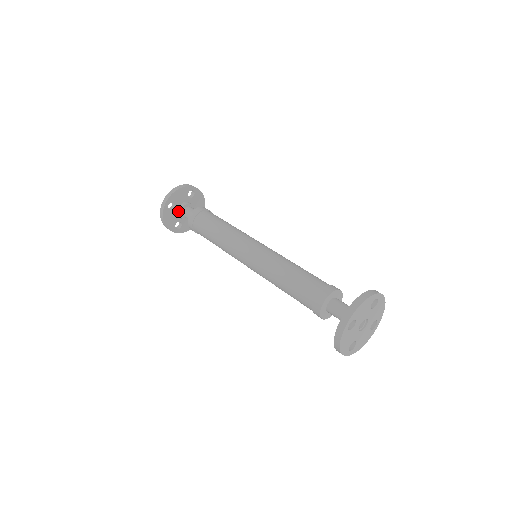
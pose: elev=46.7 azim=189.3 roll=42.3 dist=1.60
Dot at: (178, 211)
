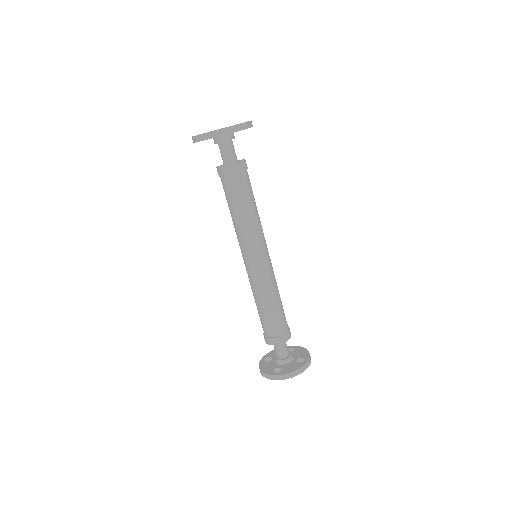
Dot at: (216, 139)
